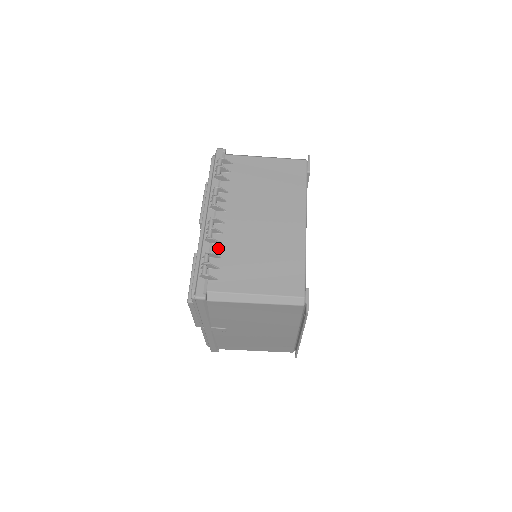
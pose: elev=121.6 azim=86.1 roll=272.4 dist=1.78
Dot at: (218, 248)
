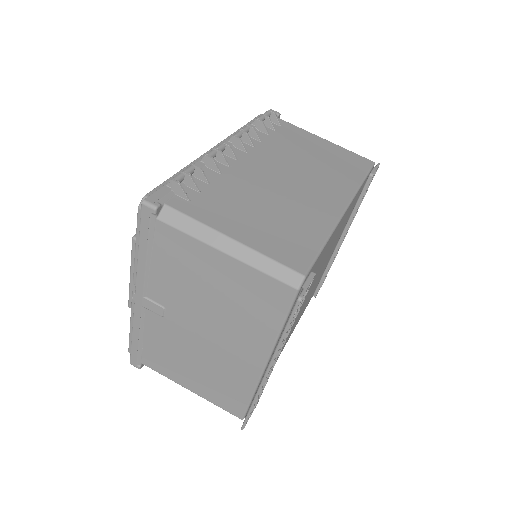
Dot at: (213, 175)
